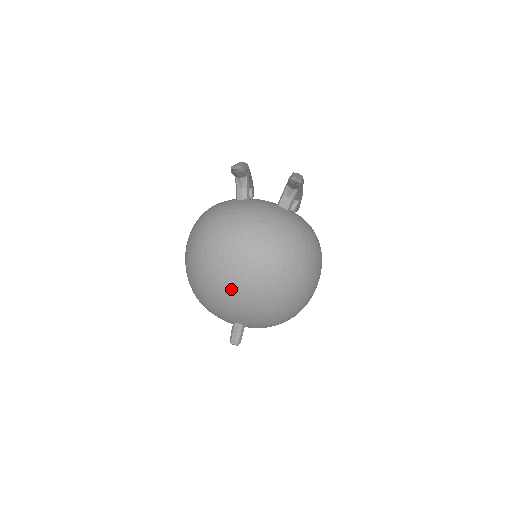
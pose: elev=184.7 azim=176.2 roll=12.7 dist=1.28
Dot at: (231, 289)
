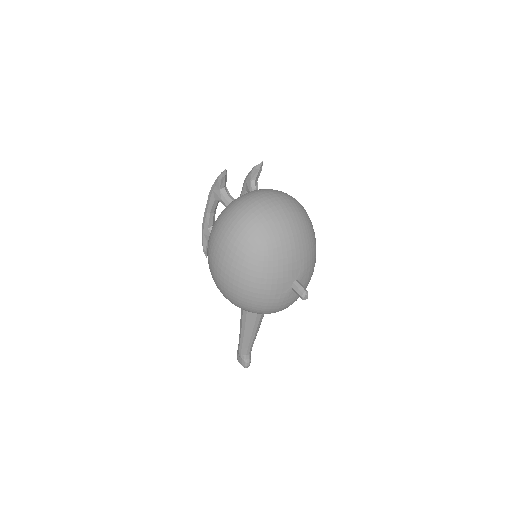
Dot at: (285, 231)
